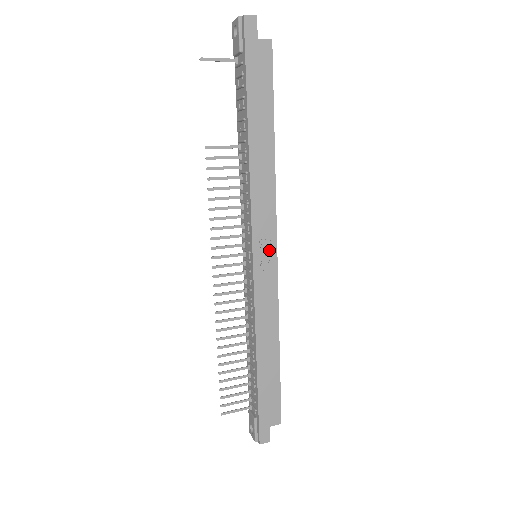
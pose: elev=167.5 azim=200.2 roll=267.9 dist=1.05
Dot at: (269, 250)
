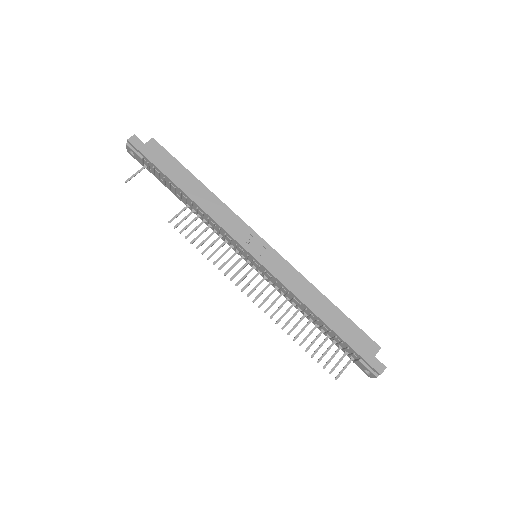
Dot at: (258, 243)
